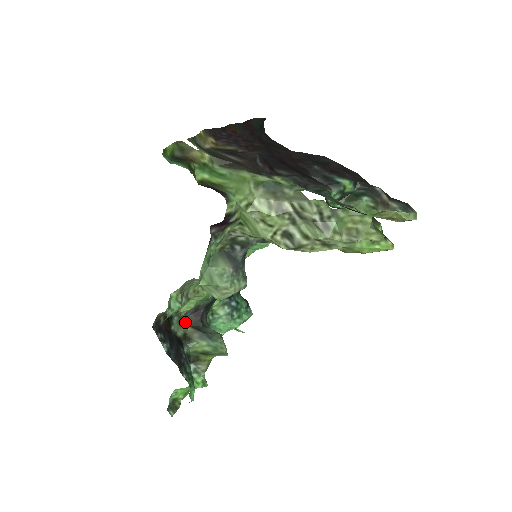
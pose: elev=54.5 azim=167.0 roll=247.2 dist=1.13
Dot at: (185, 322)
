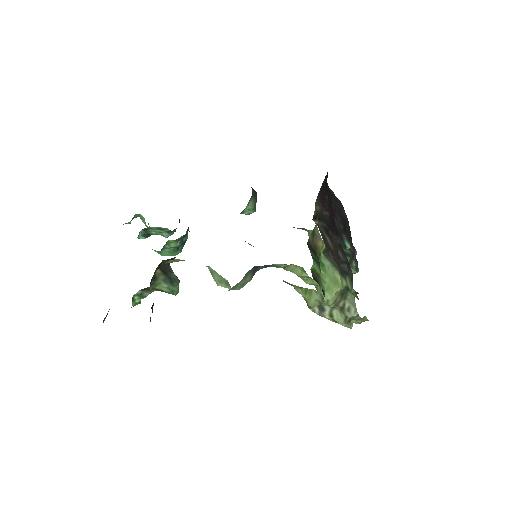
Dot at: occluded
